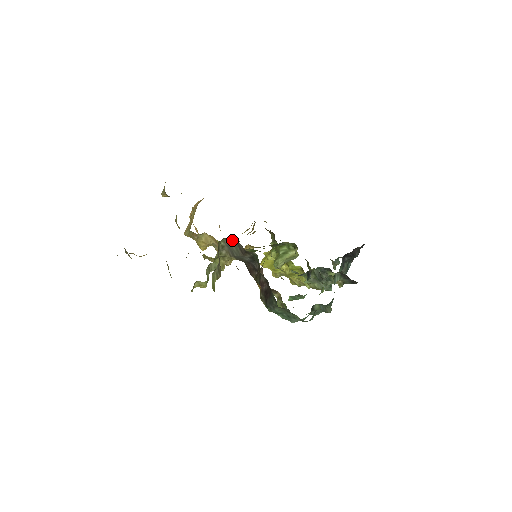
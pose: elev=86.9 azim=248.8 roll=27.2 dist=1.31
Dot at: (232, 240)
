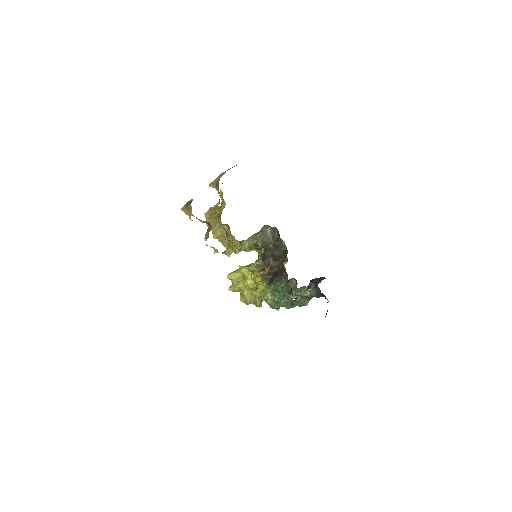
Dot at: (270, 229)
